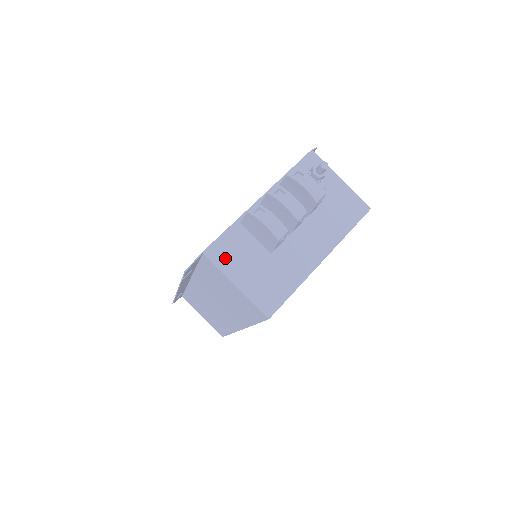
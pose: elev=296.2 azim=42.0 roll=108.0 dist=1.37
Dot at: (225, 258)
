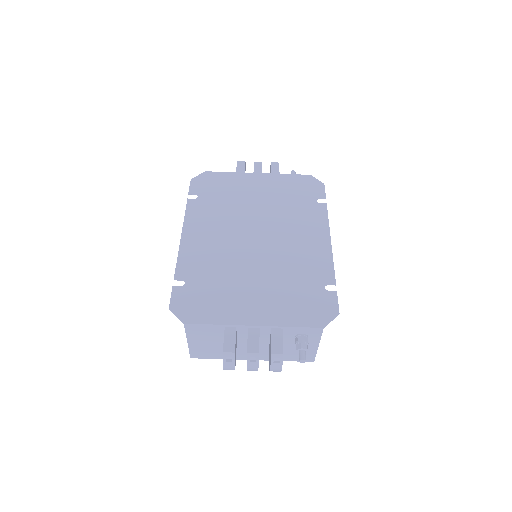
Dot at: (195, 332)
